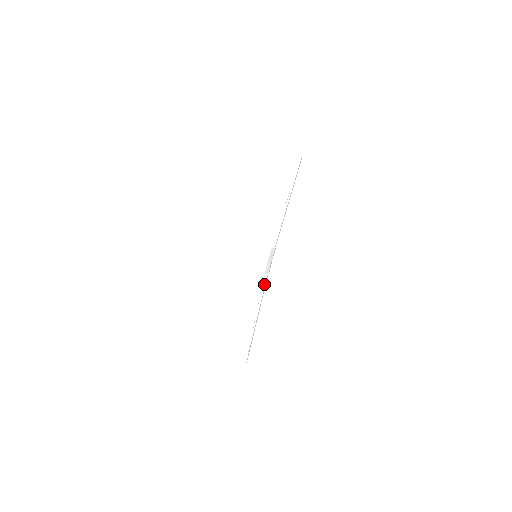
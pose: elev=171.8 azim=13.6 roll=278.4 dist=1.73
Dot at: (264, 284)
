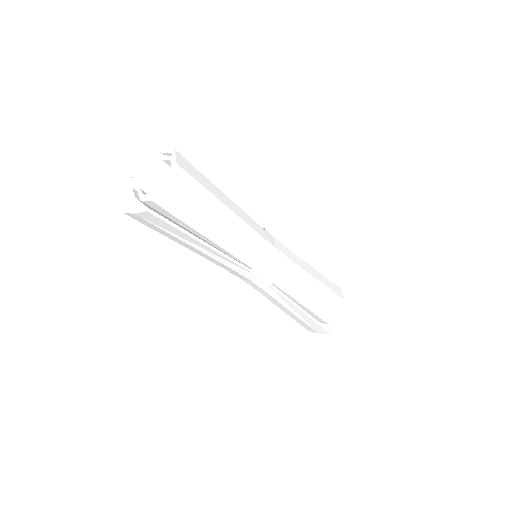
Dot at: (285, 279)
